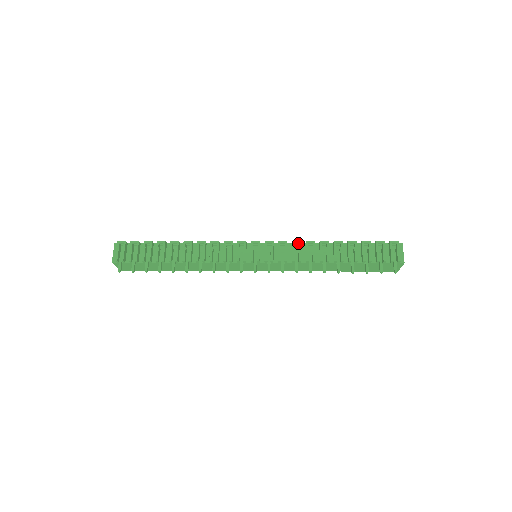
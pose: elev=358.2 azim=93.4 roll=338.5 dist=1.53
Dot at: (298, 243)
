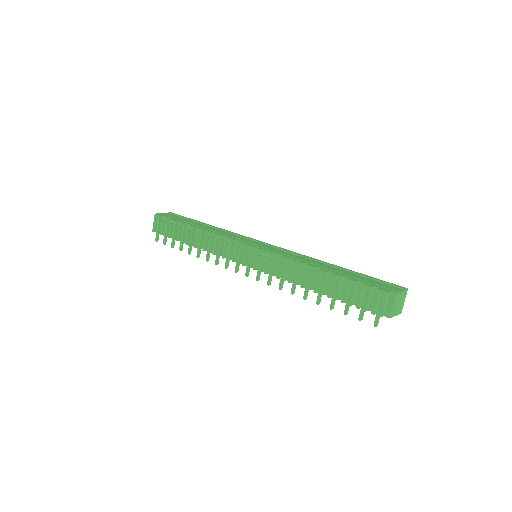
Dot at: (285, 260)
